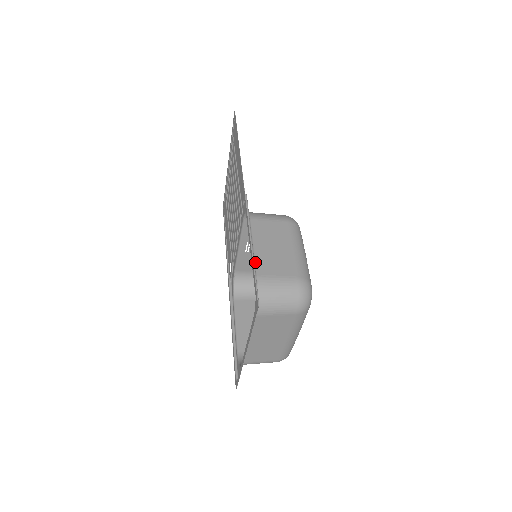
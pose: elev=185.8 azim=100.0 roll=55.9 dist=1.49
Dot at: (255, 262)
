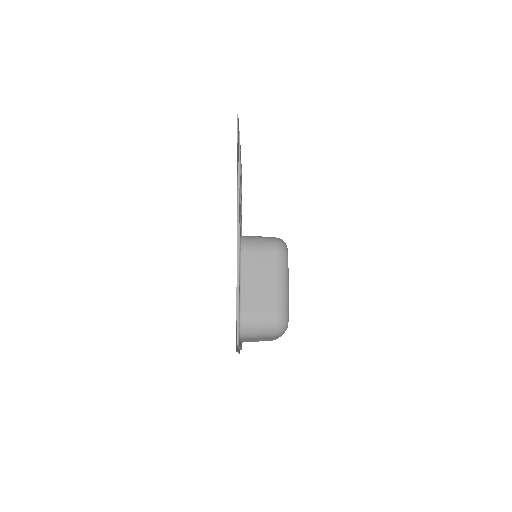
Dot at: (241, 299)
